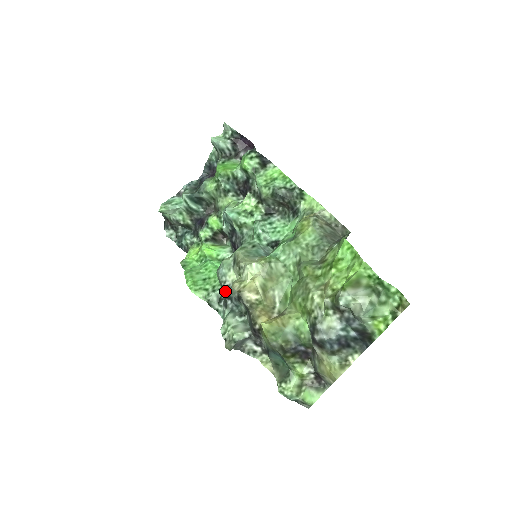
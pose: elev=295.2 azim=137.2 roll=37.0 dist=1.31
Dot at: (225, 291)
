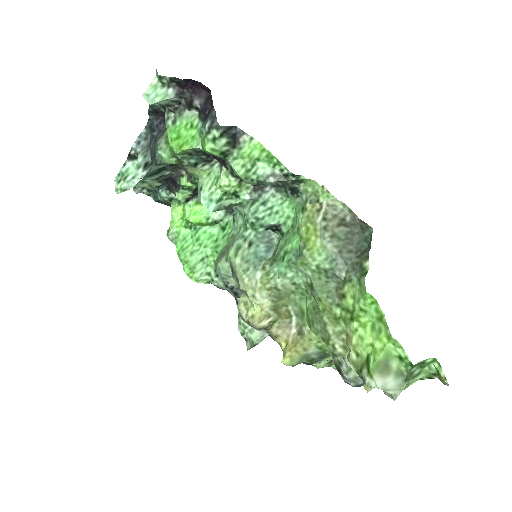
Dot at: (231, 290)
